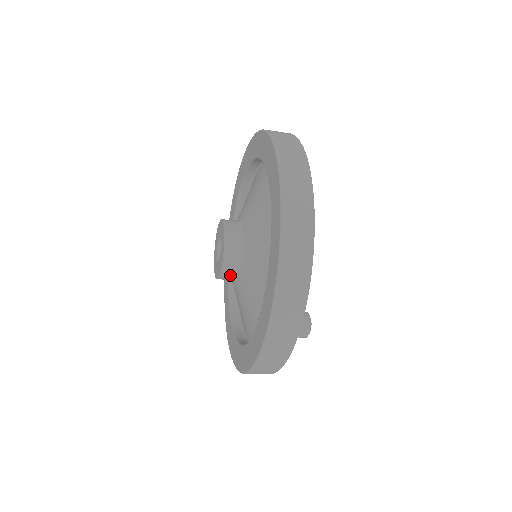
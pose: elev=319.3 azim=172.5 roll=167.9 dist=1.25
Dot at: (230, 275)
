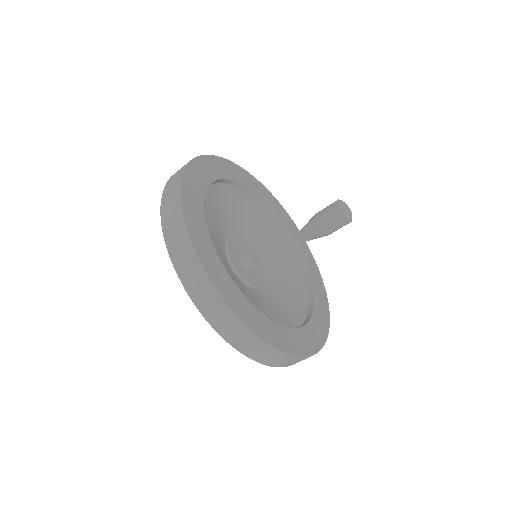
Dot at: occluded
